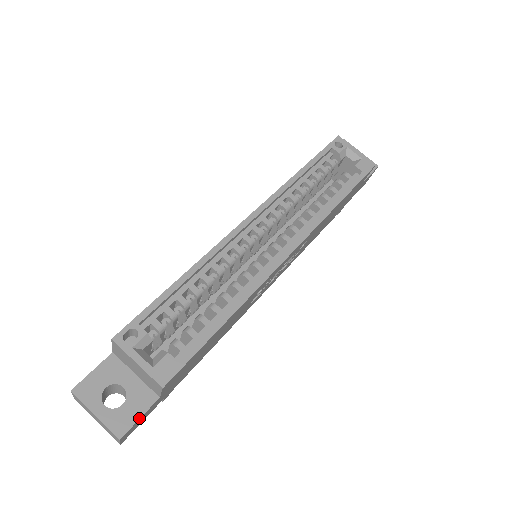
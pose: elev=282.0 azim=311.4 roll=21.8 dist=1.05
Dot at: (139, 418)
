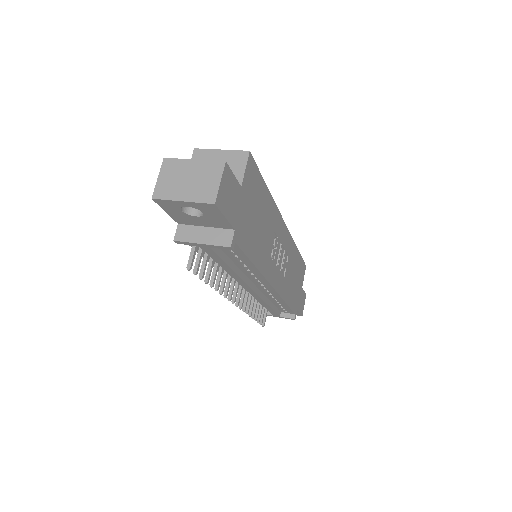
Dot at: (233, 174)
